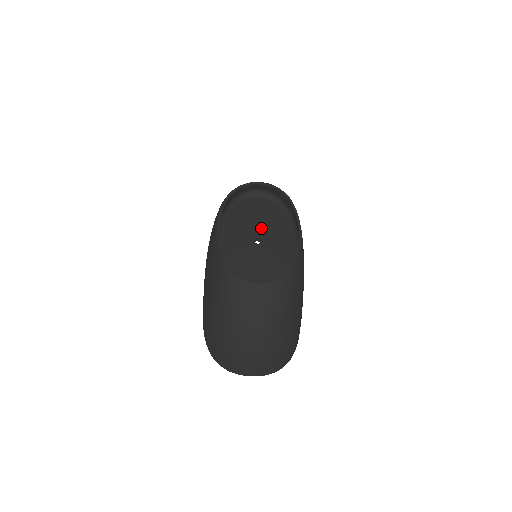
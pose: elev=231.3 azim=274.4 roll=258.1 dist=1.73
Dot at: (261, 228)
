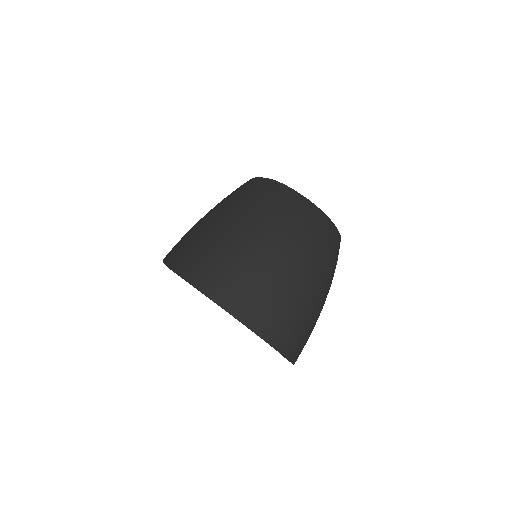
Dot at: occluded
